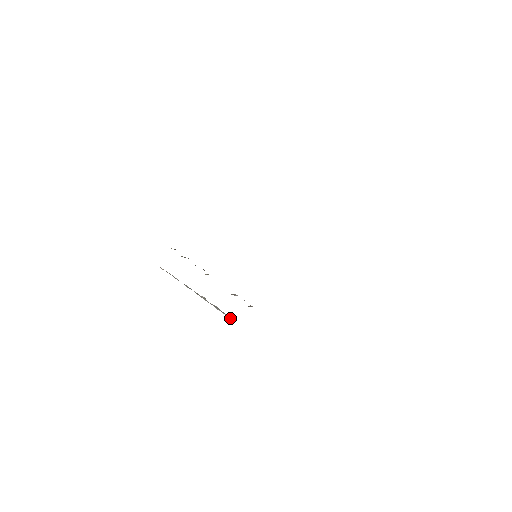
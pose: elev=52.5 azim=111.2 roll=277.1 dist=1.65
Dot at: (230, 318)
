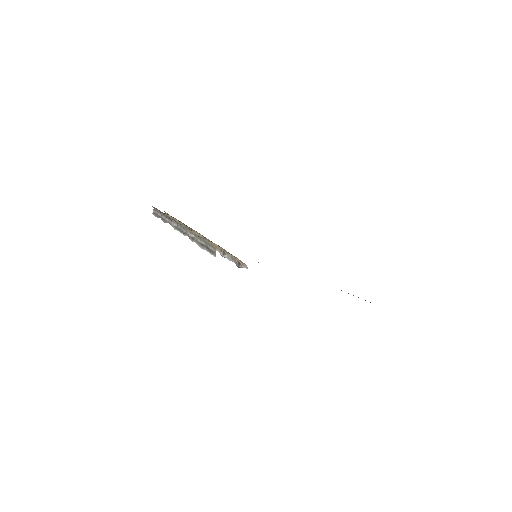
Dot at: (215, 256)
